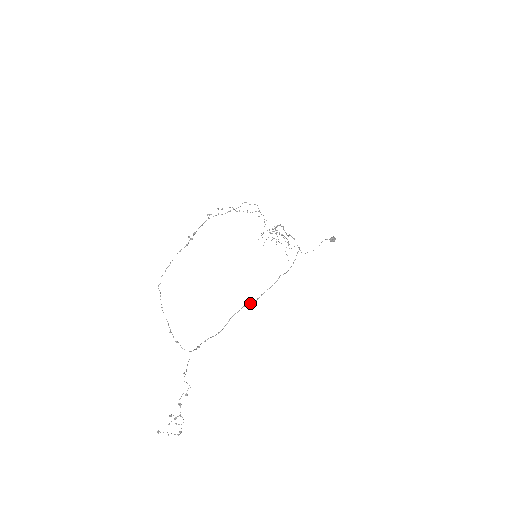
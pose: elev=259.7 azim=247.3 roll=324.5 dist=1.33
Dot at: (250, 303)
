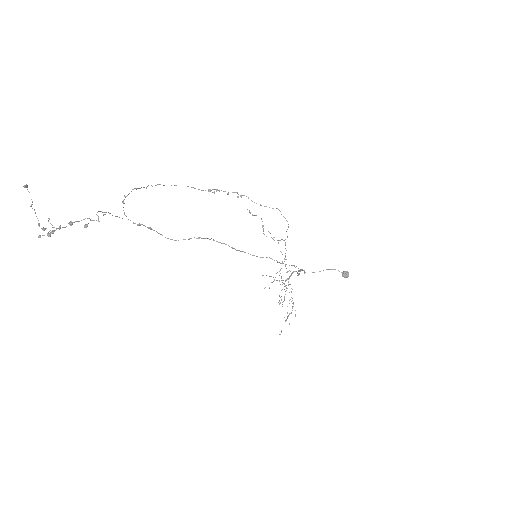
Dot at: (222, 243)
